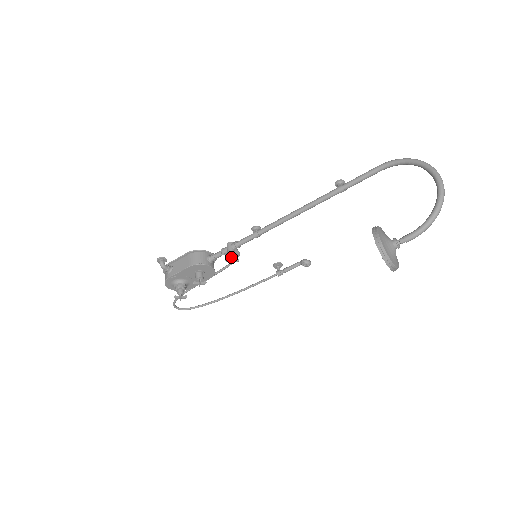
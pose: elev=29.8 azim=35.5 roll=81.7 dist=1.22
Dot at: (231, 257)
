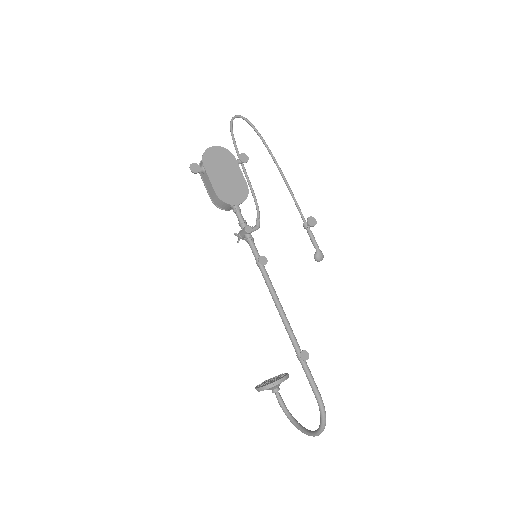
Dot at: (240, 237)
